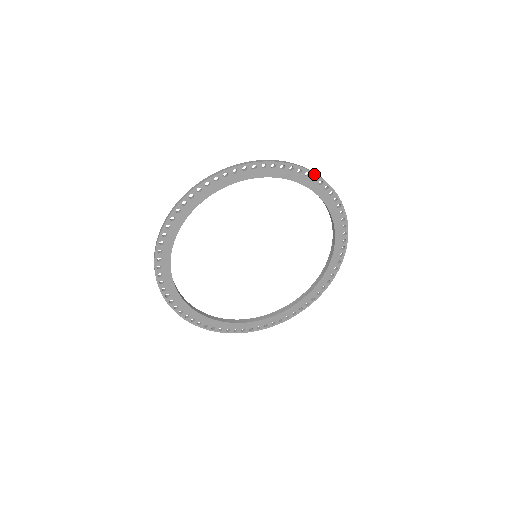
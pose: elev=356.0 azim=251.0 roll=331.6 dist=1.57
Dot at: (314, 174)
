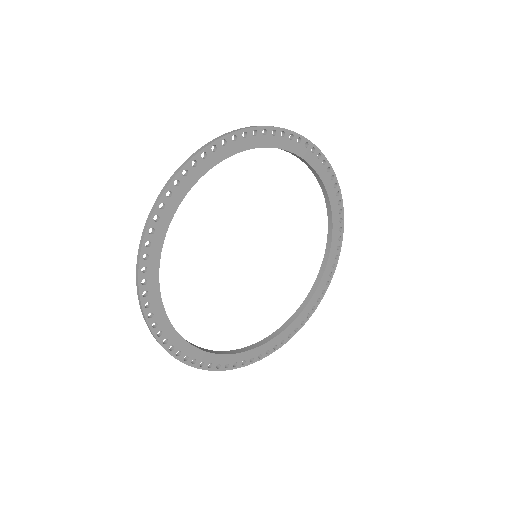
Dot at: (341, 198)
